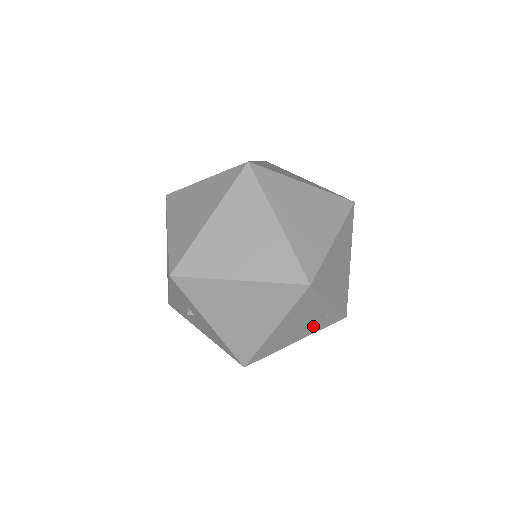
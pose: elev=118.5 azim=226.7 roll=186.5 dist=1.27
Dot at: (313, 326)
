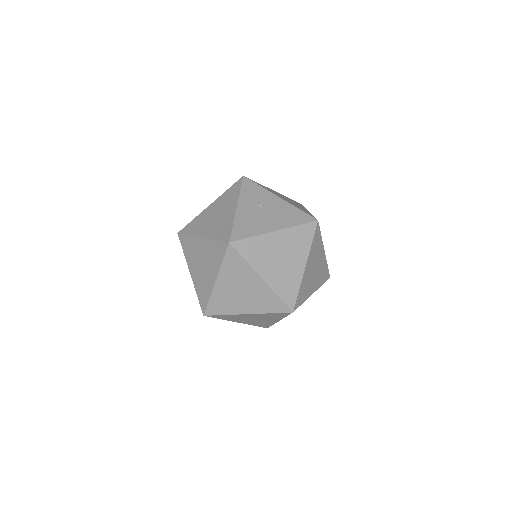
Dot at: occluded
